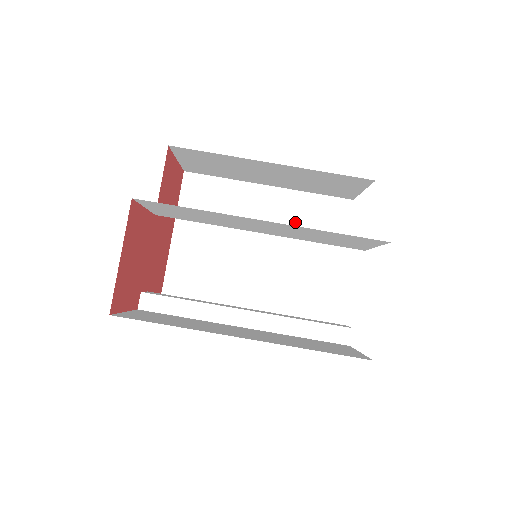
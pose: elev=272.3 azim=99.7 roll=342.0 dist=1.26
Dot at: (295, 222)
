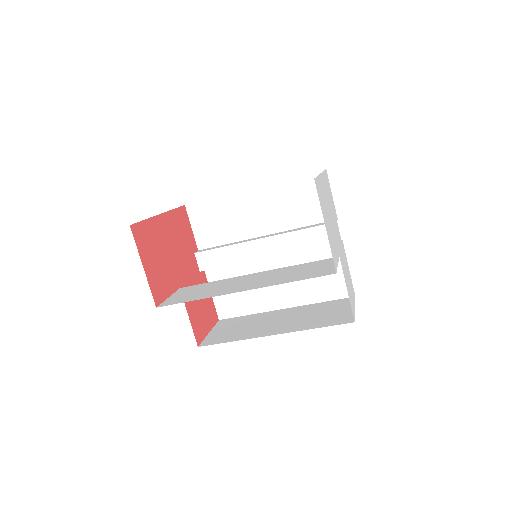
Dot at: occluded
